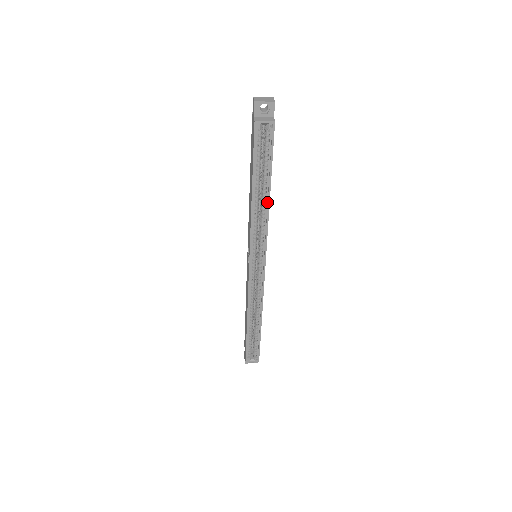
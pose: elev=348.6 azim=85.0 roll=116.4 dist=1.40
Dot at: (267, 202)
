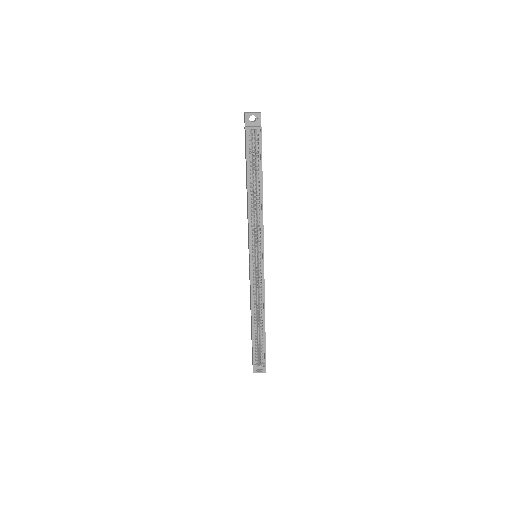
Dot at: (261, 199)
